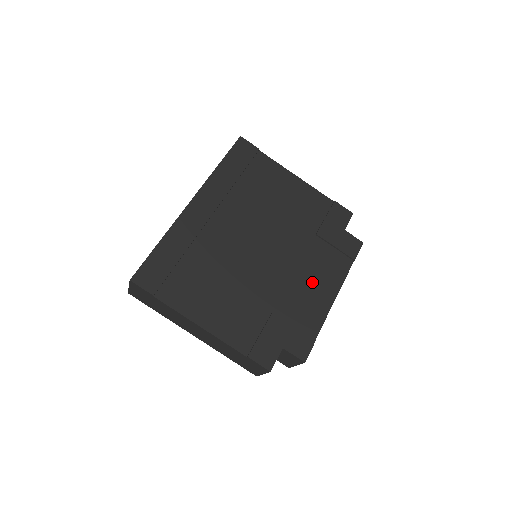
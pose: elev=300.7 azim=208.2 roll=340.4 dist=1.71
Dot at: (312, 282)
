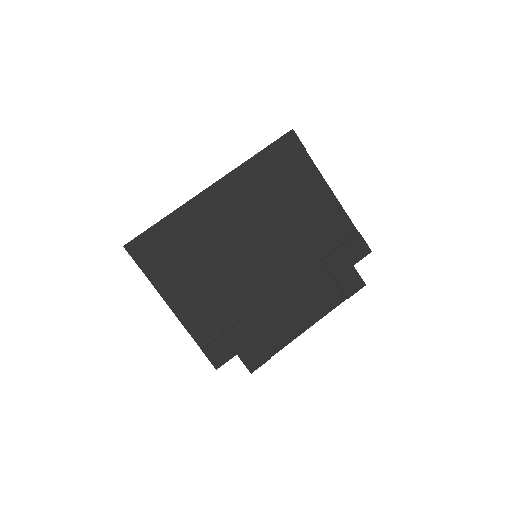
Dot at: (294, 305)
